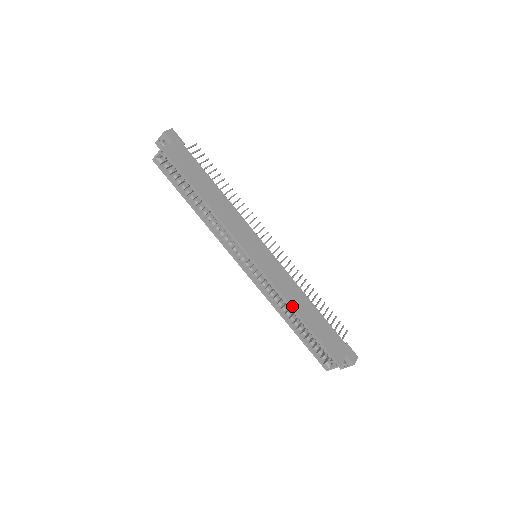
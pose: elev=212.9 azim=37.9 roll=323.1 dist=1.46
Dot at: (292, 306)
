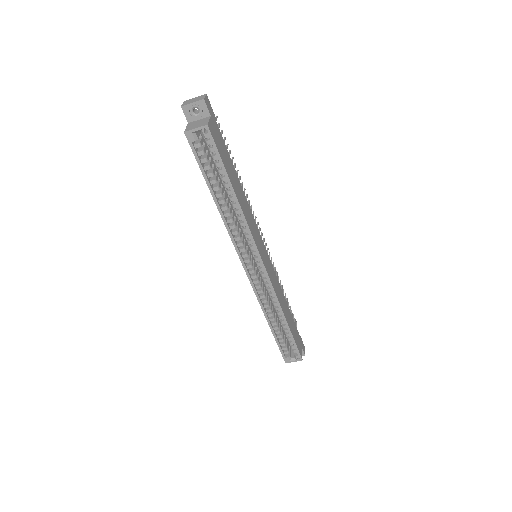
Dot at: (282, 309)
